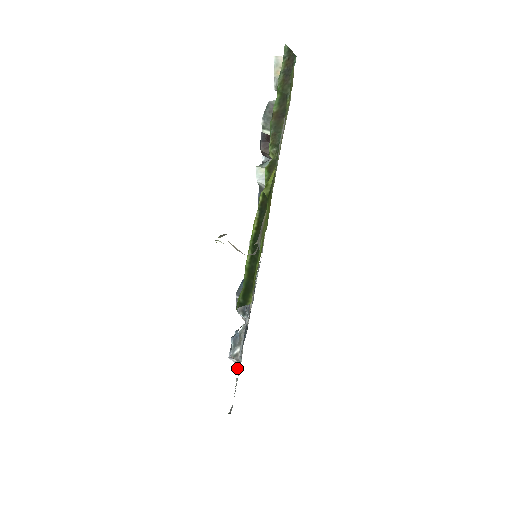
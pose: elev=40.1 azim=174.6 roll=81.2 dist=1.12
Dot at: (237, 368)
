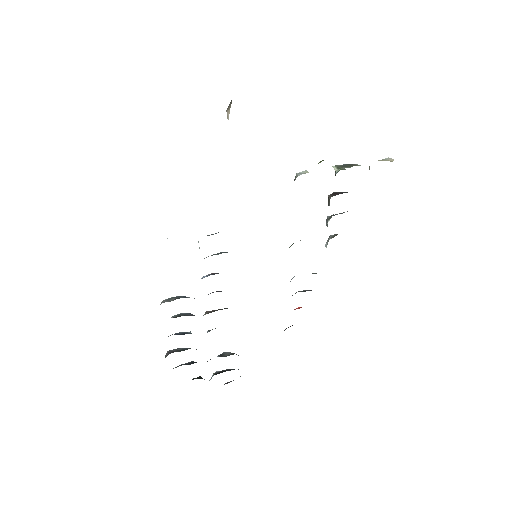
Dot at: occluded
